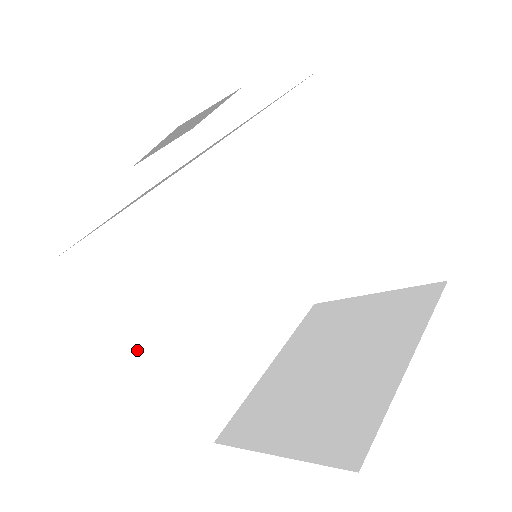
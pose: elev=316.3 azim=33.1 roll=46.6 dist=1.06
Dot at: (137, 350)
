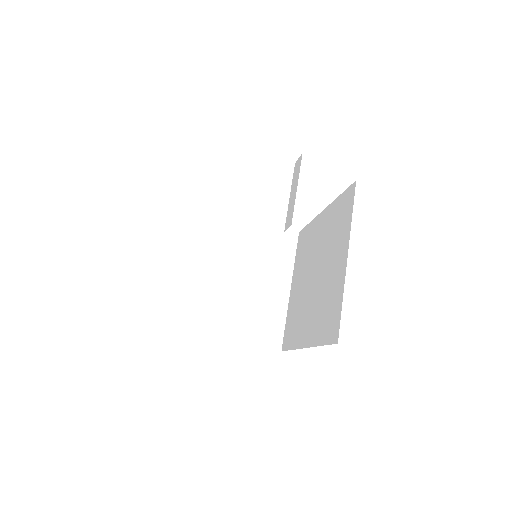
Dot at: occluded
